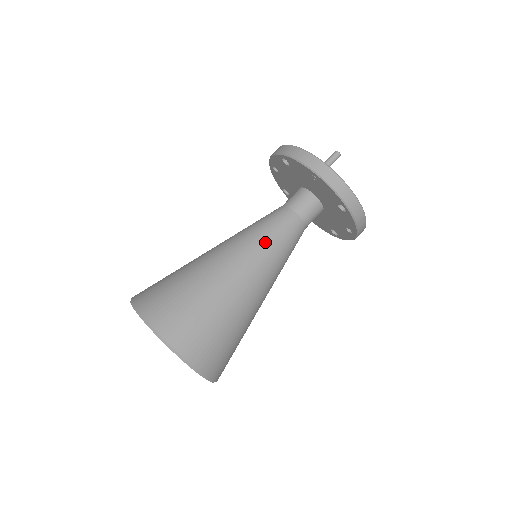
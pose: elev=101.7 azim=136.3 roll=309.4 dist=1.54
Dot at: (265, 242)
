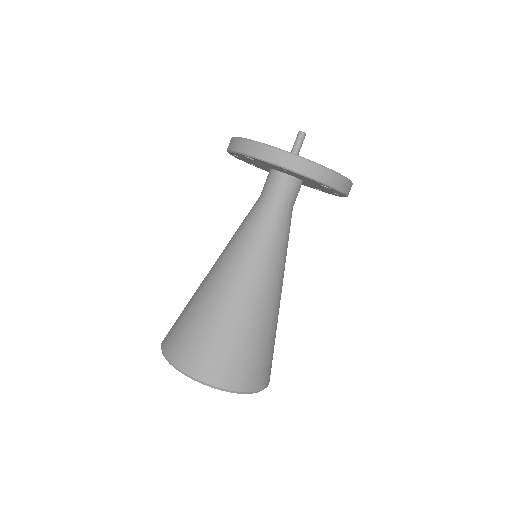
Dot at: (263, 249)
